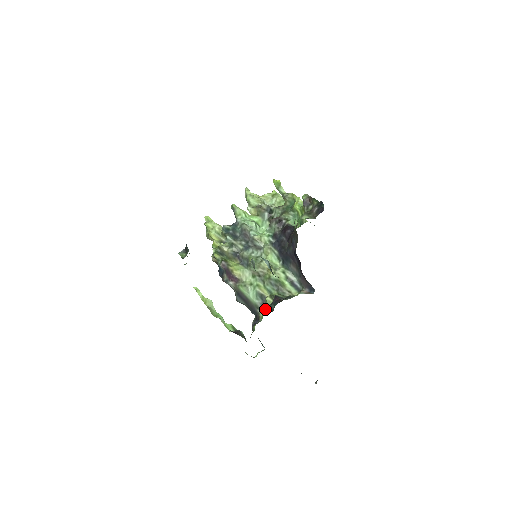
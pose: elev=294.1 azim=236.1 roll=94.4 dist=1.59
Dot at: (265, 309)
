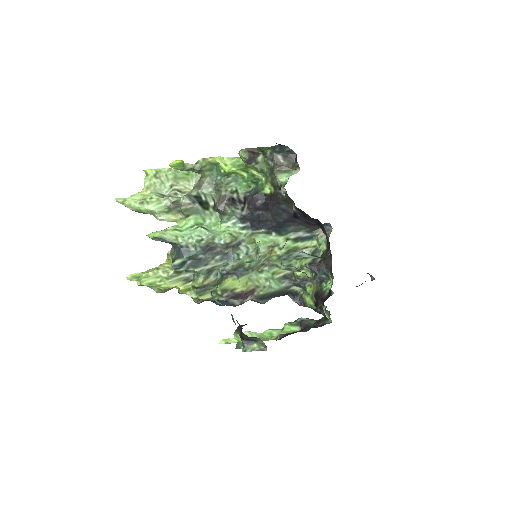
Dot at: (301, 282)
